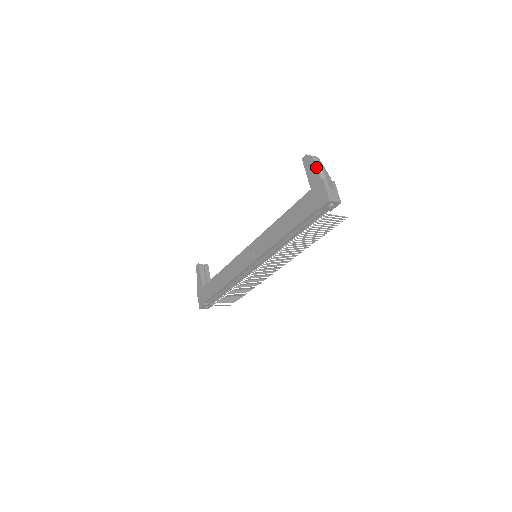
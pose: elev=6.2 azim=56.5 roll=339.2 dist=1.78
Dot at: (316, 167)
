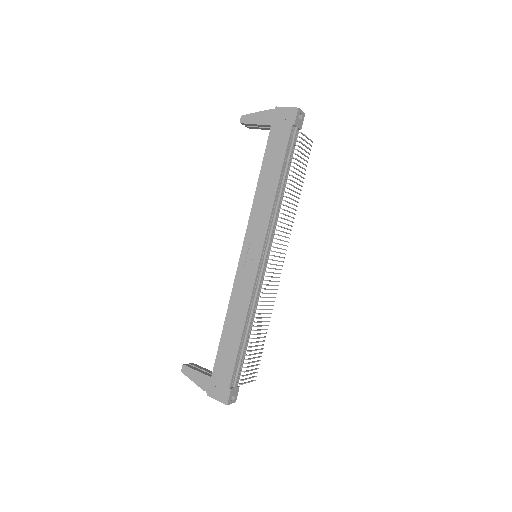
Dot at: occluded
